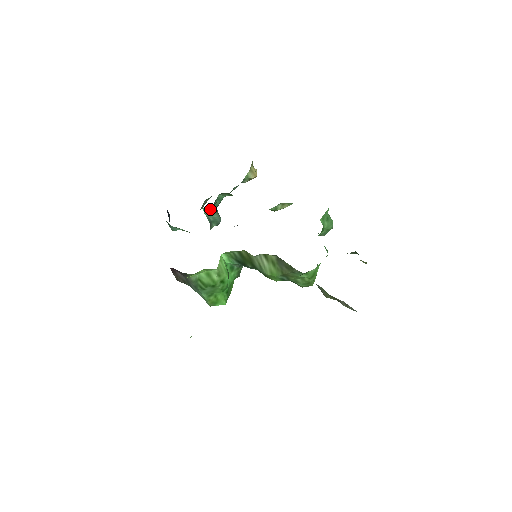
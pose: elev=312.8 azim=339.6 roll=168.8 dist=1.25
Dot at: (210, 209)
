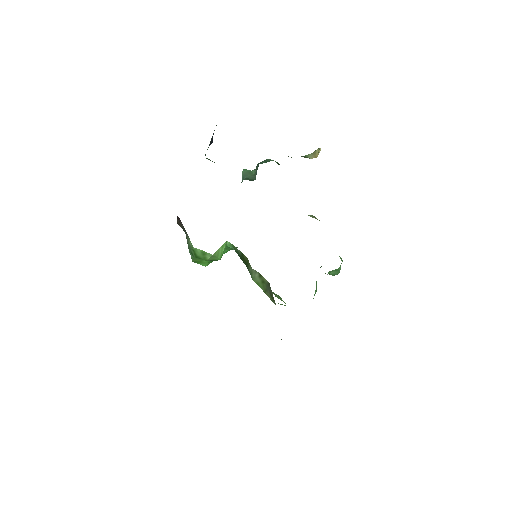
Dot at: (250, 171)
